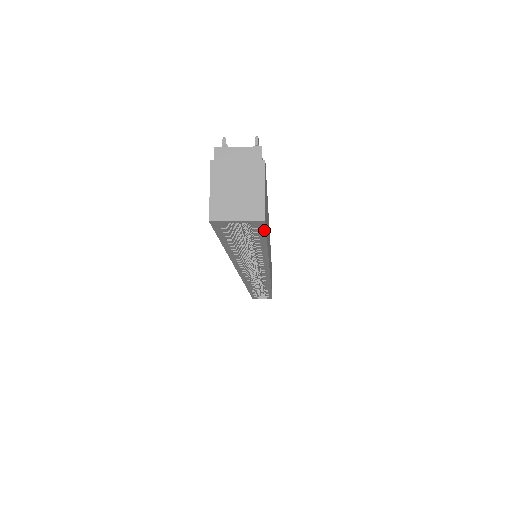
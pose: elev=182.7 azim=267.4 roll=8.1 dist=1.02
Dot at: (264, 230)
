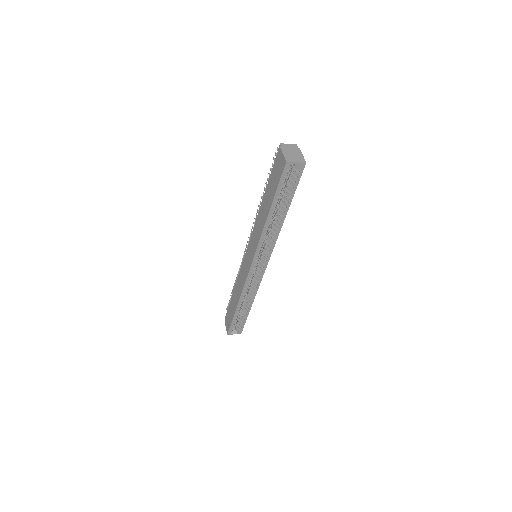
Dot at: (301, 174)
